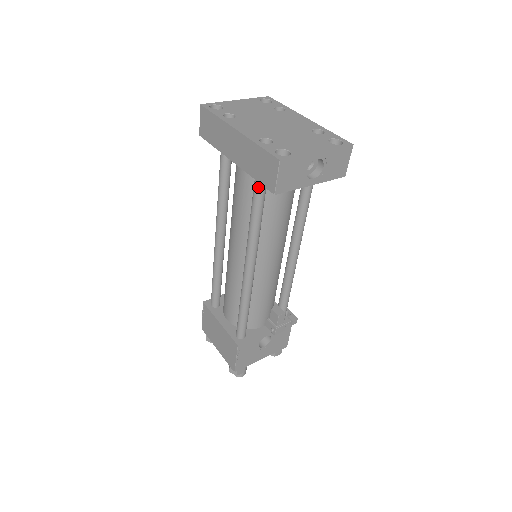
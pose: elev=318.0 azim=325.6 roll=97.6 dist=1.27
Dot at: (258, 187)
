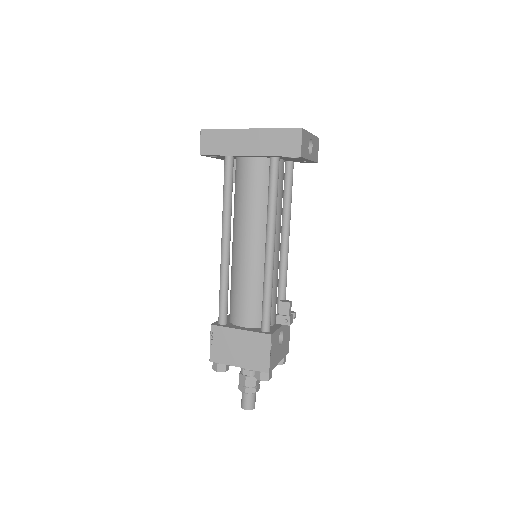
Dot at: (275, 166)
